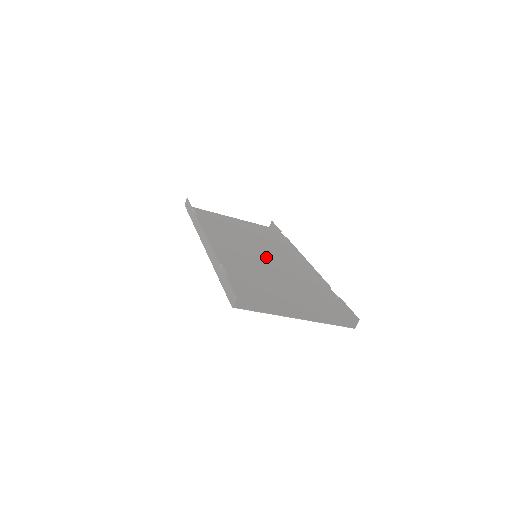
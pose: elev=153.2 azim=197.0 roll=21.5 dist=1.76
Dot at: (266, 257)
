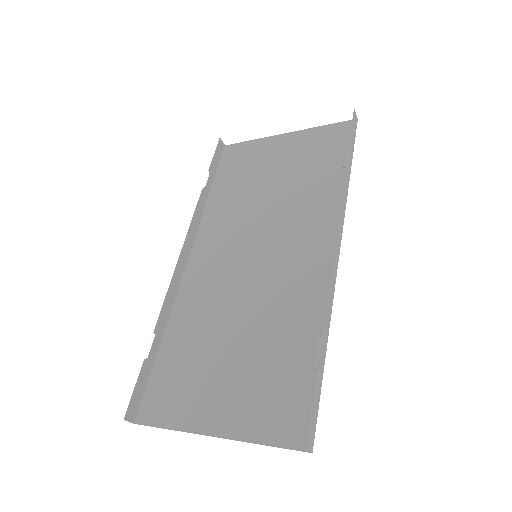
Dot at: (275, 250)
